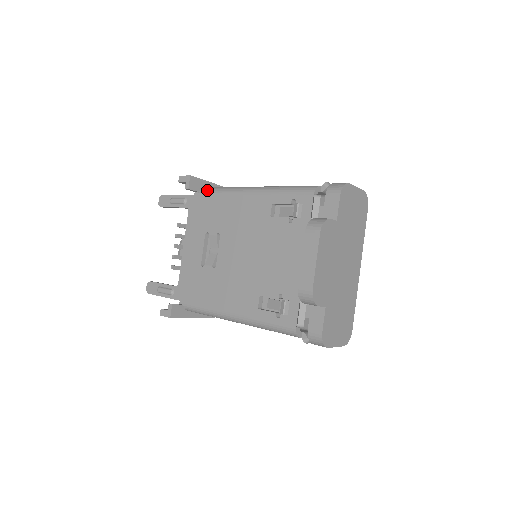
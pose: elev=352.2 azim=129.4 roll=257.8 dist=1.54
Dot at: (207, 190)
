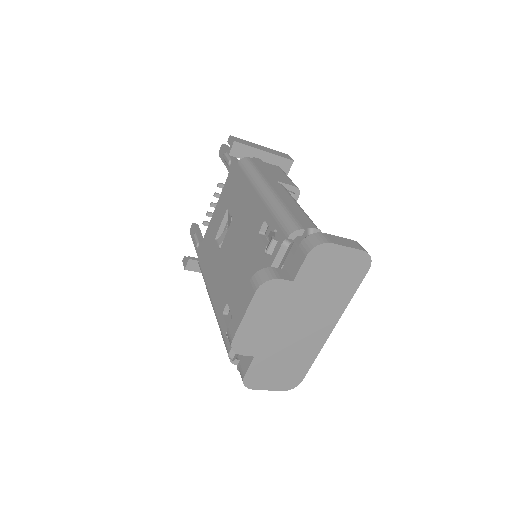
Dot at: (243, 164)
